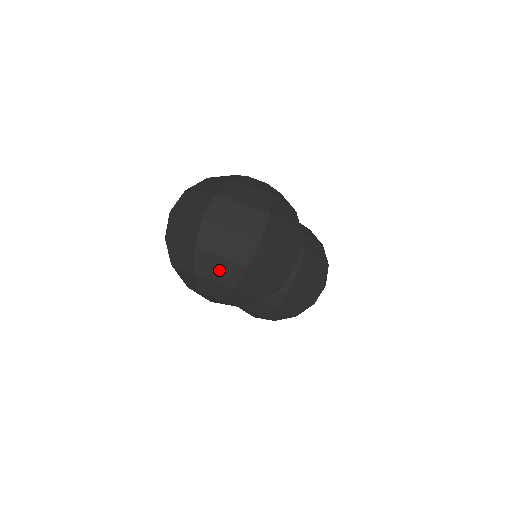
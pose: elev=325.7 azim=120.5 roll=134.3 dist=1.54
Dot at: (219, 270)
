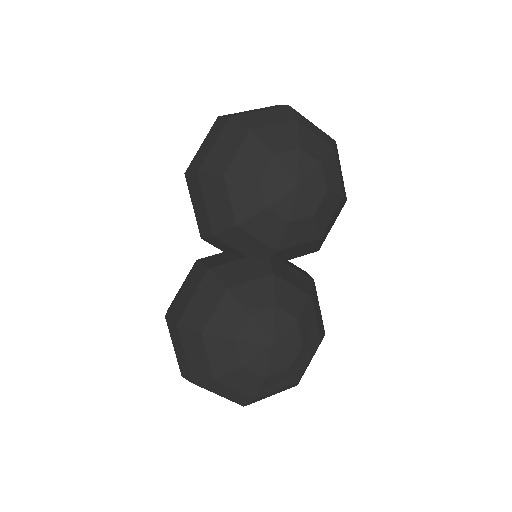
Dot at: (316, 130)
